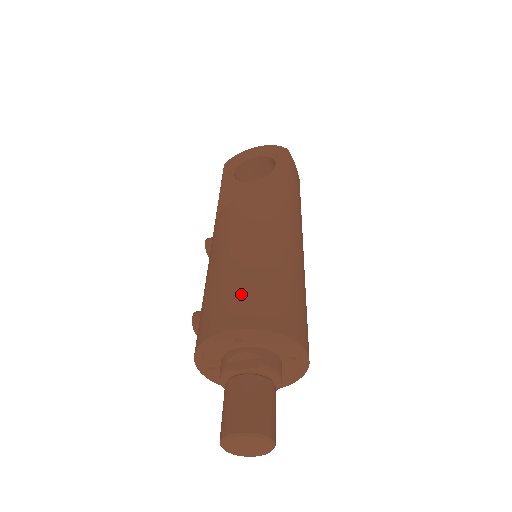
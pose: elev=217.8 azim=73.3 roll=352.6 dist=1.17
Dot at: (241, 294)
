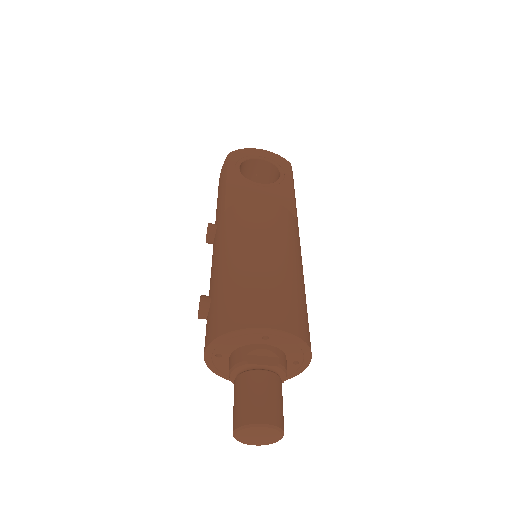
Dot at: (273, 295)
